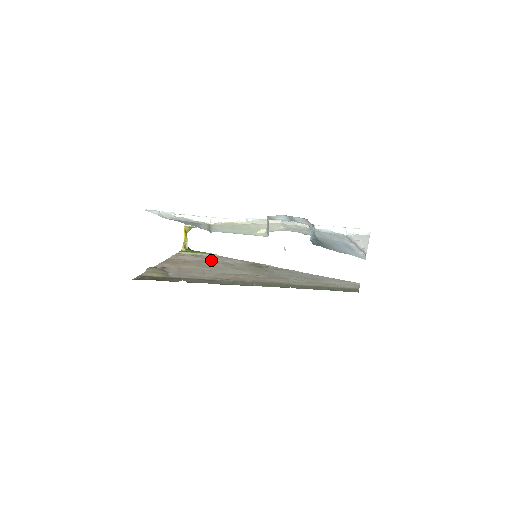
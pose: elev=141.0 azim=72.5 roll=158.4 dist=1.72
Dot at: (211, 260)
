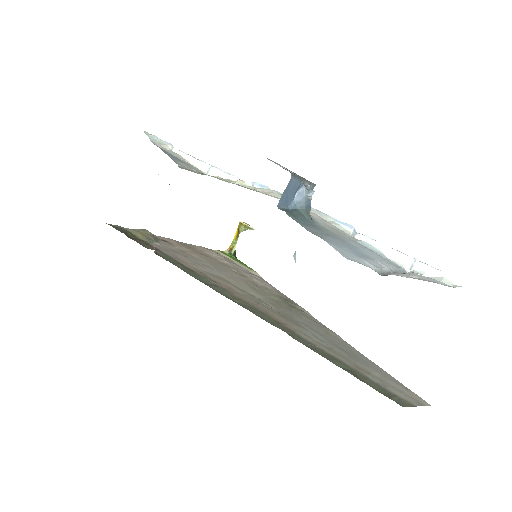
Dot at: (239, 270)
